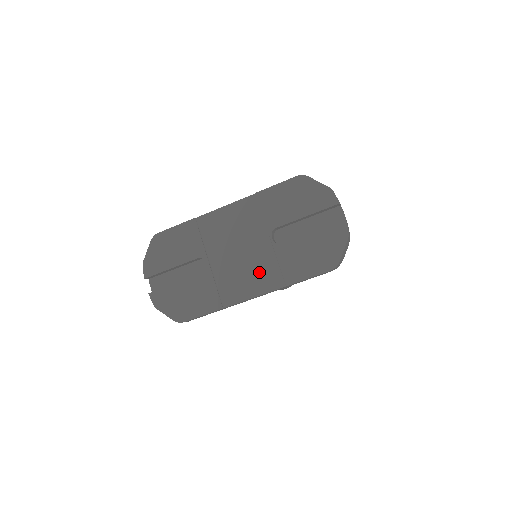
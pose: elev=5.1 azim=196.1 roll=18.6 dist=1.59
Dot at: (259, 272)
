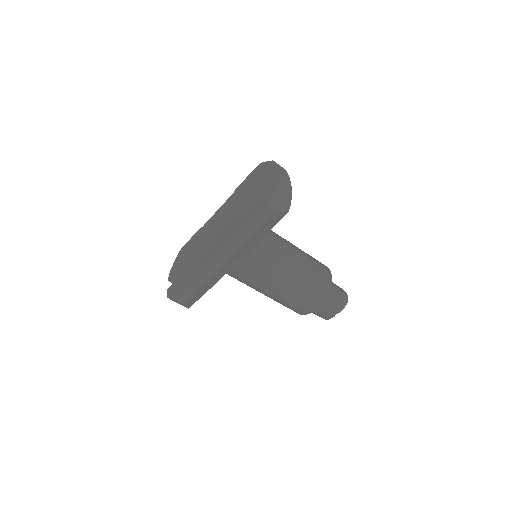
Dot at: (225, 240)
